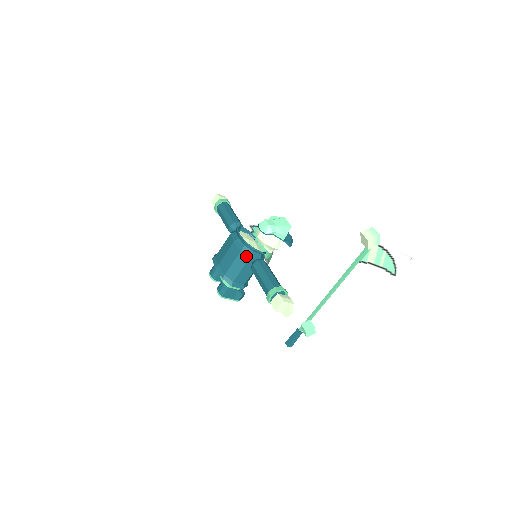
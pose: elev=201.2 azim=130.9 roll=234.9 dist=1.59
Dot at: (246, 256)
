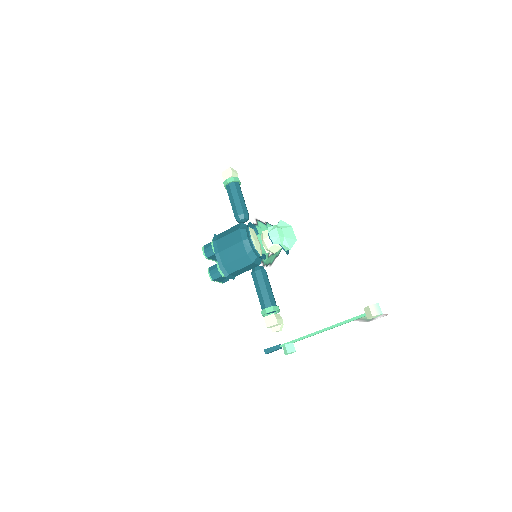
Dot at: (250, 260)
